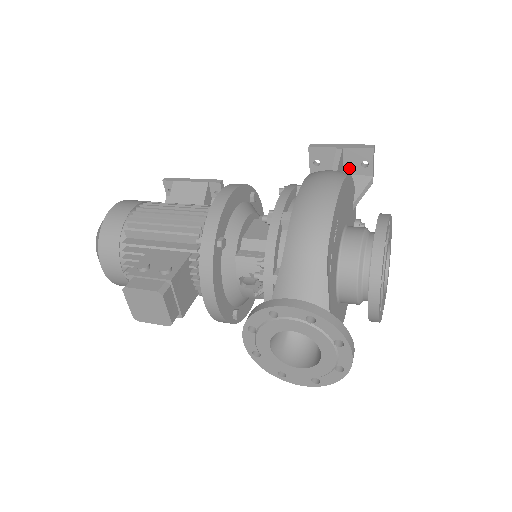
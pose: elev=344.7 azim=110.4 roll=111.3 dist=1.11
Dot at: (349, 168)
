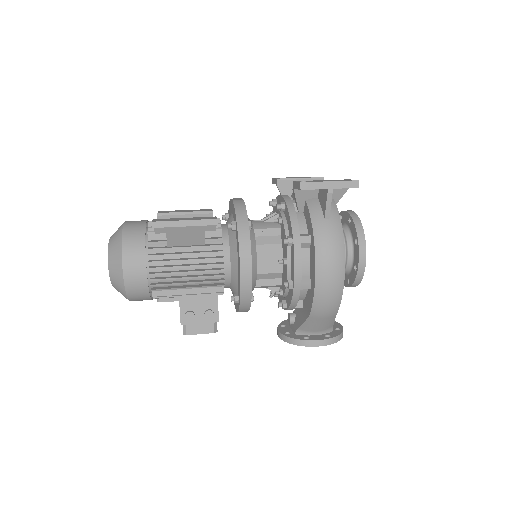
Dot at: occluded
